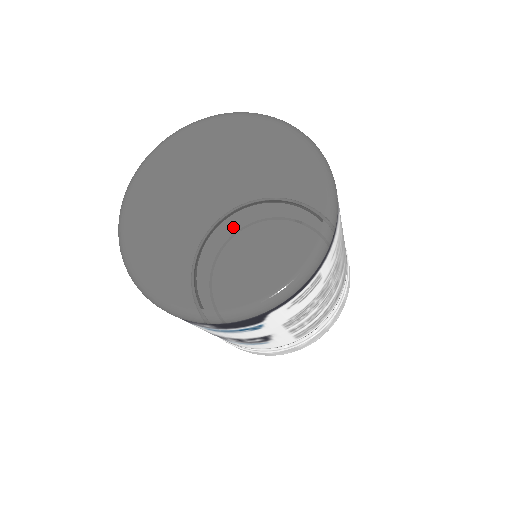
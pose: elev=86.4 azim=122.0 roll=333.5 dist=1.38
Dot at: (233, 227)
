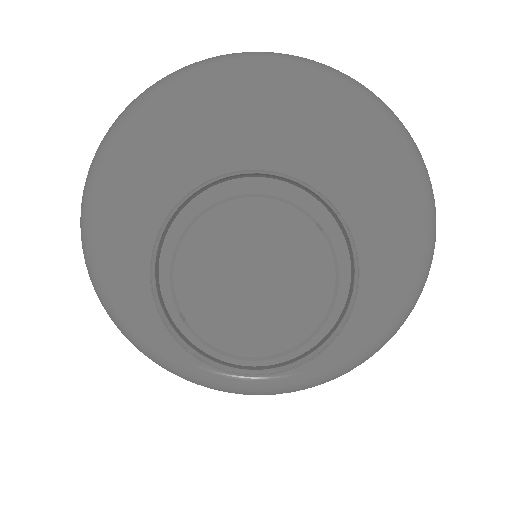
Dot at: (263, 249)
